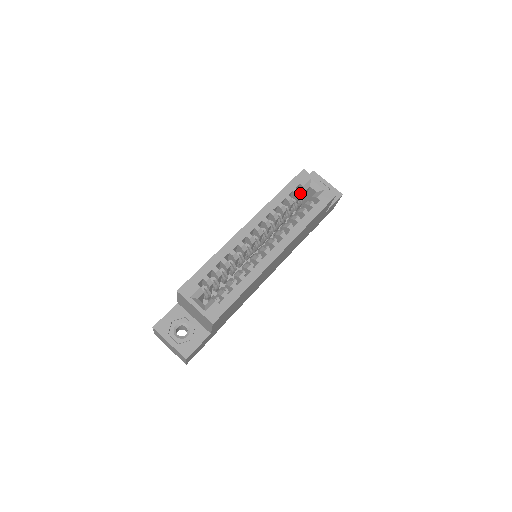
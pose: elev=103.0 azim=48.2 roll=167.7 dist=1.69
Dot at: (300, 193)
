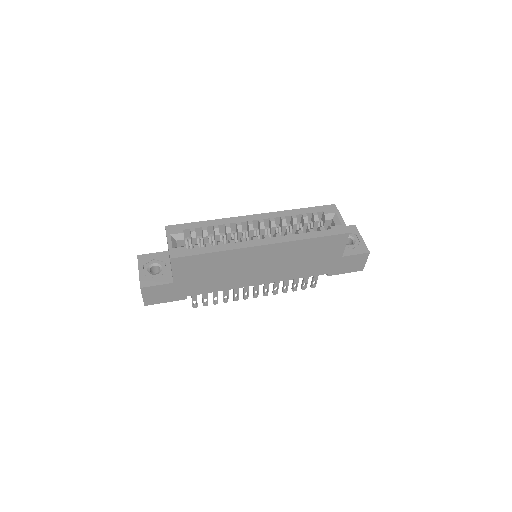
Dot at: (321, 221)
